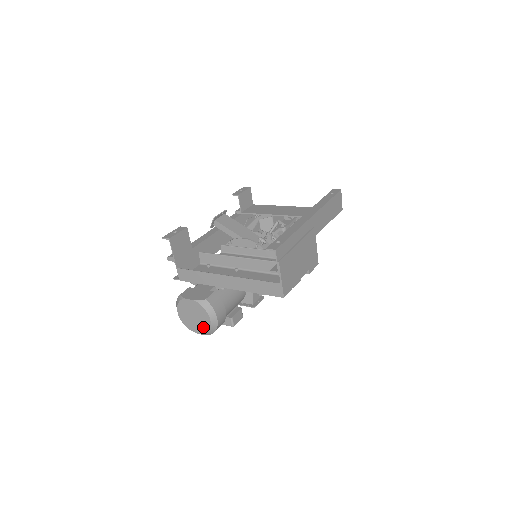
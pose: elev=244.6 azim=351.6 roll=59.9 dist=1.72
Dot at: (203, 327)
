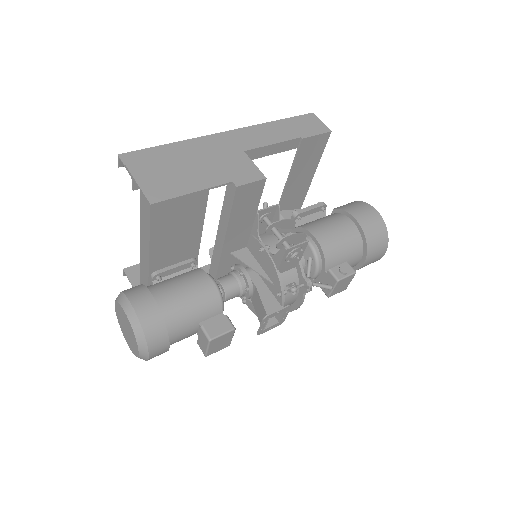
Dot at: (132, 335)
